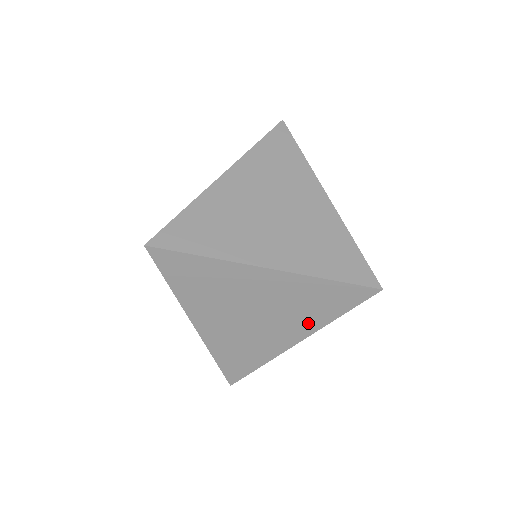
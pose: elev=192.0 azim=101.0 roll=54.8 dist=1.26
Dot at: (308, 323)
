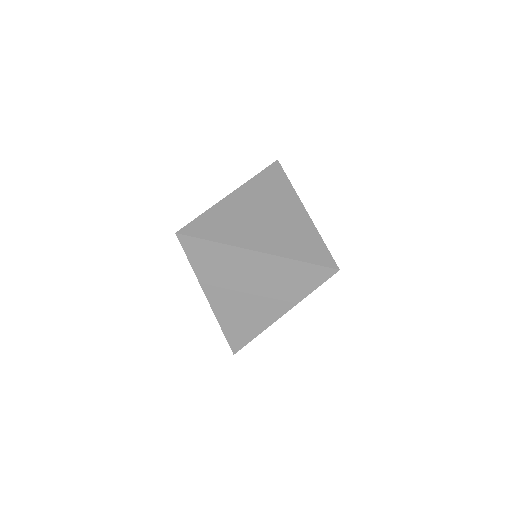
Dot at: (289, 298)
